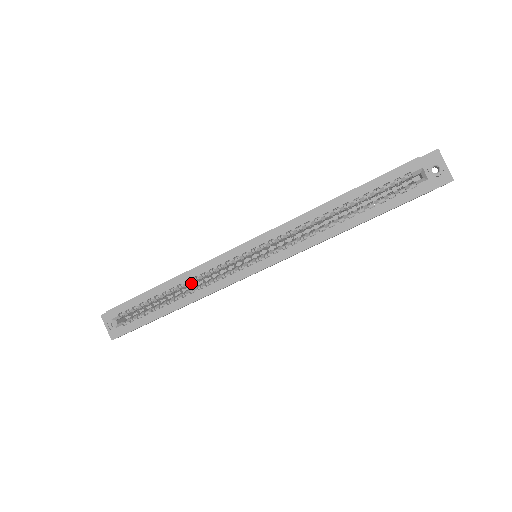
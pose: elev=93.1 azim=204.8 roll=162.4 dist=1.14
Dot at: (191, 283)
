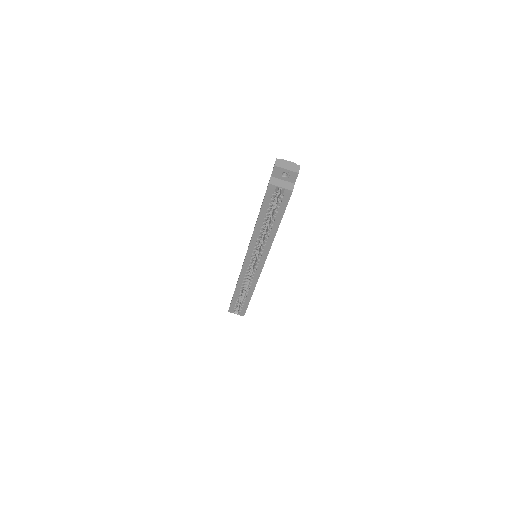
Dot at: (244, 284)
